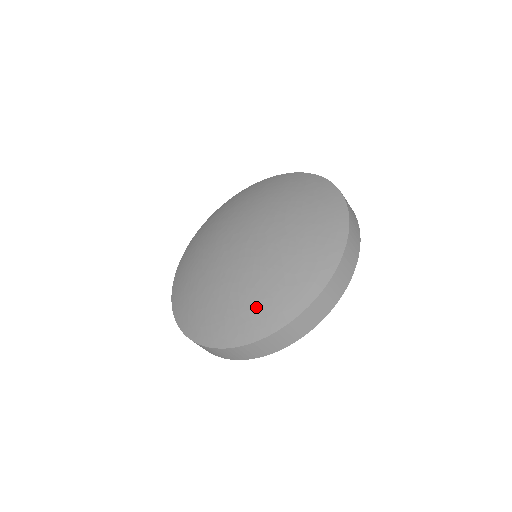
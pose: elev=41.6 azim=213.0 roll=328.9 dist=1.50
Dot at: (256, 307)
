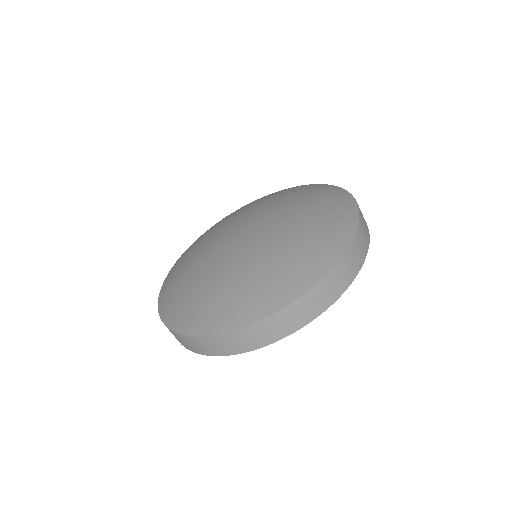
Dot at: (286, 269)
